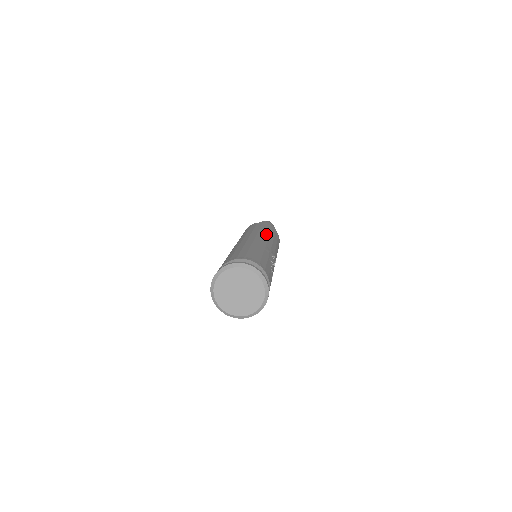
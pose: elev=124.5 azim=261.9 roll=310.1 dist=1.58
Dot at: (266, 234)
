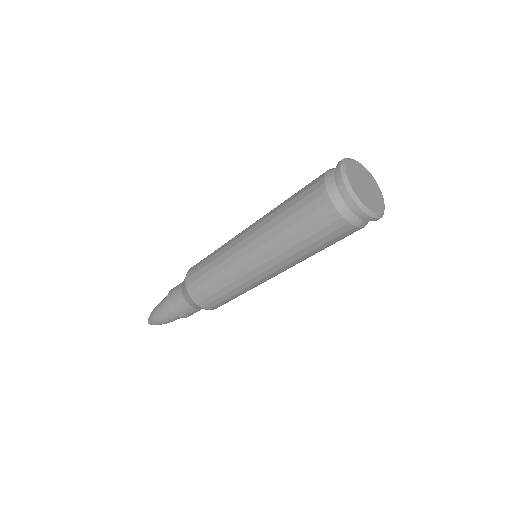
Dot at: occluded
